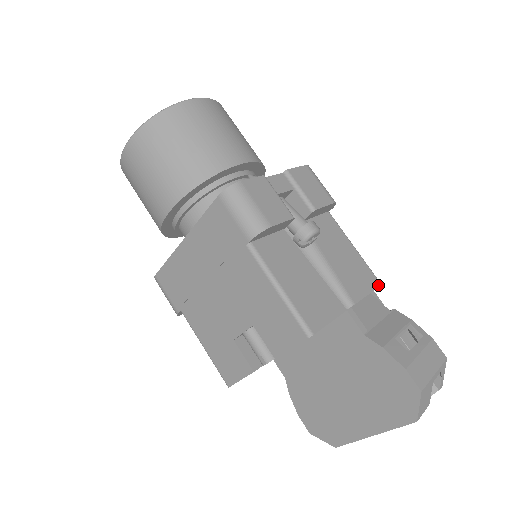
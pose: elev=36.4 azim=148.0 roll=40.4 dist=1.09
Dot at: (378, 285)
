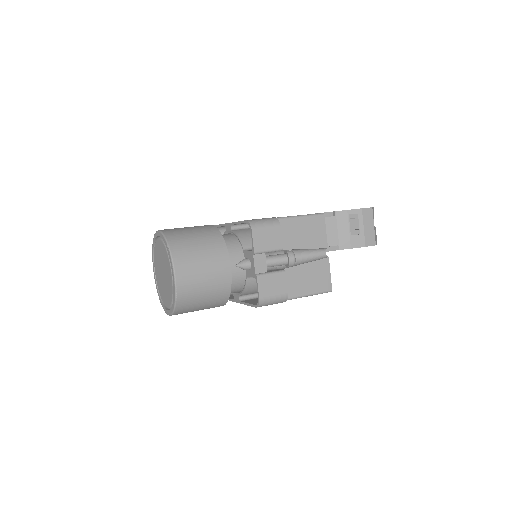
Dot at: (324, 218)
